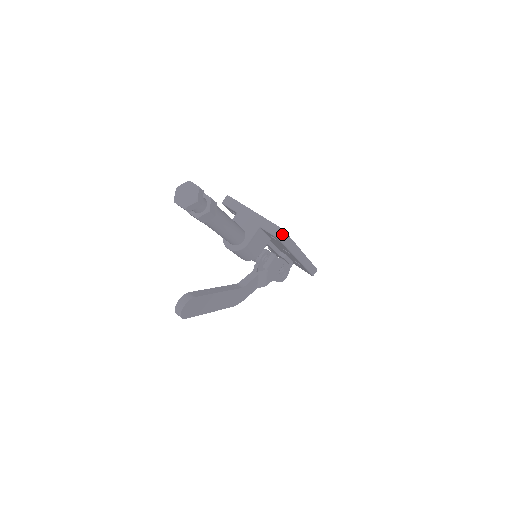
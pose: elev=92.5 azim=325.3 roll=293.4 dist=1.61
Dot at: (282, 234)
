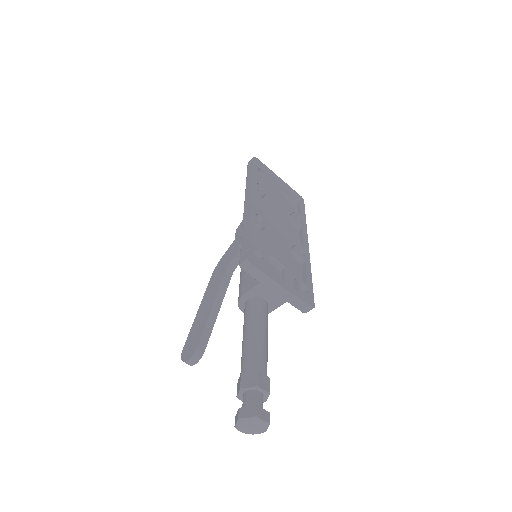
Dot at: (311, 308)
